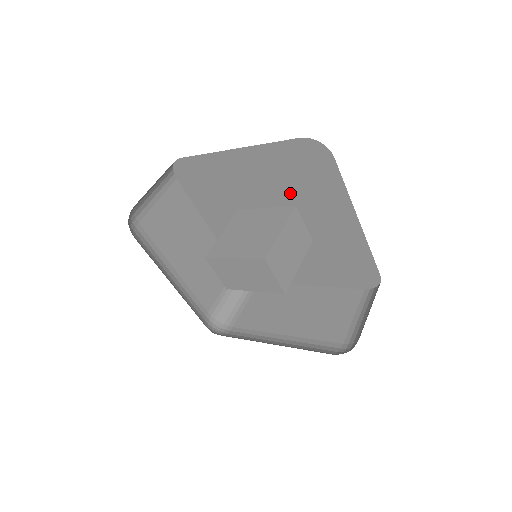
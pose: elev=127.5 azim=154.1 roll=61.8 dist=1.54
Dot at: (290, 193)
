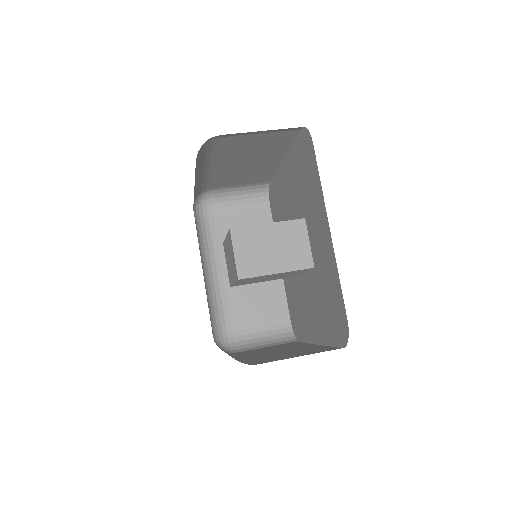
Dot at: (302, 201)
